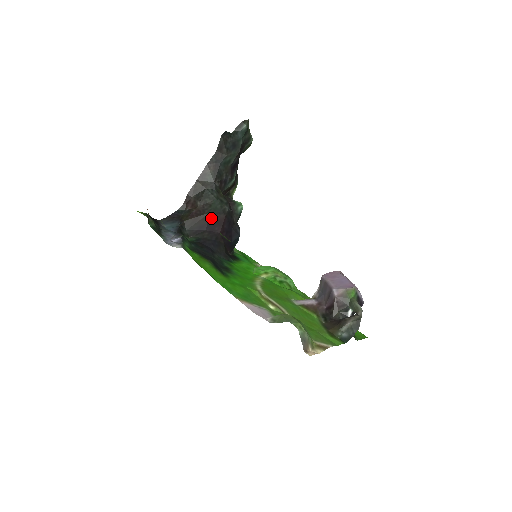
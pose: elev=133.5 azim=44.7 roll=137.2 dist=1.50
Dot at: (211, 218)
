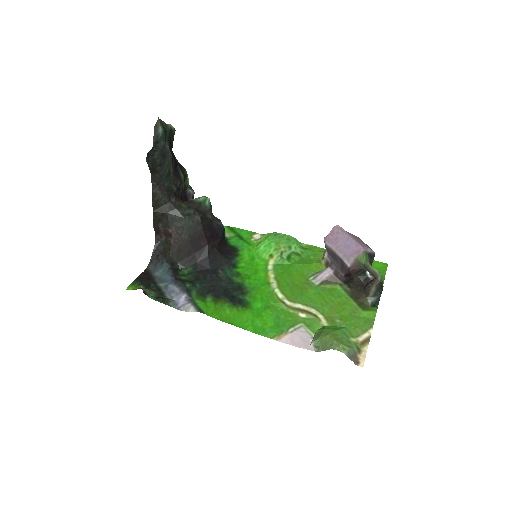
Dot at: (192, 239)
